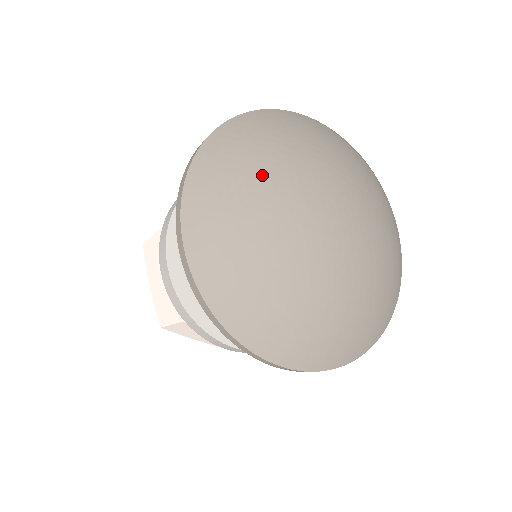
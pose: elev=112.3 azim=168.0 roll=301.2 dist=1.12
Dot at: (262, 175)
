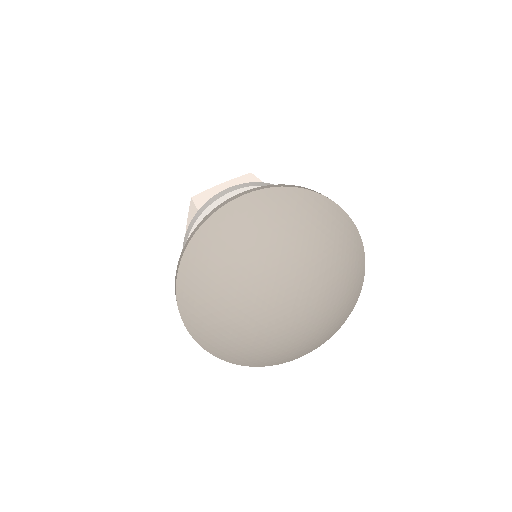
Dot at: (246, 253)
